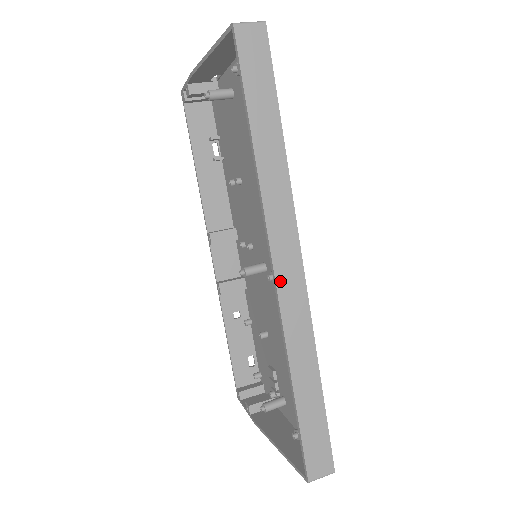
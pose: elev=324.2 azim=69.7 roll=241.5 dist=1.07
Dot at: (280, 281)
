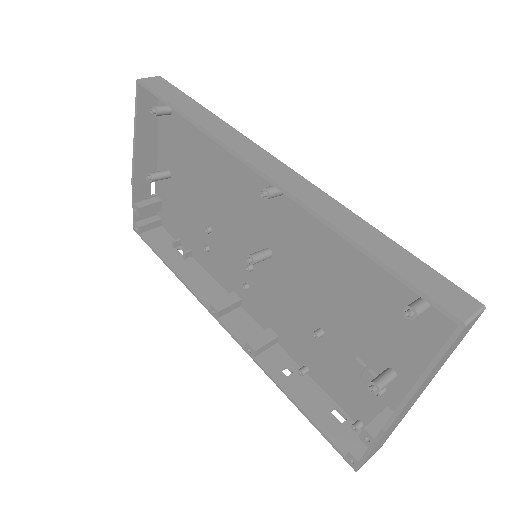
Dot at: (268, 173)
